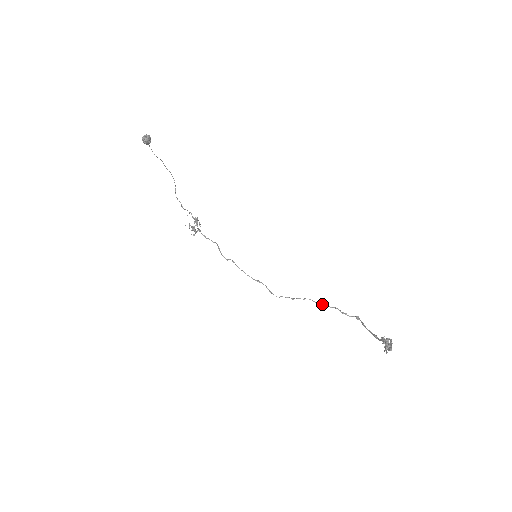
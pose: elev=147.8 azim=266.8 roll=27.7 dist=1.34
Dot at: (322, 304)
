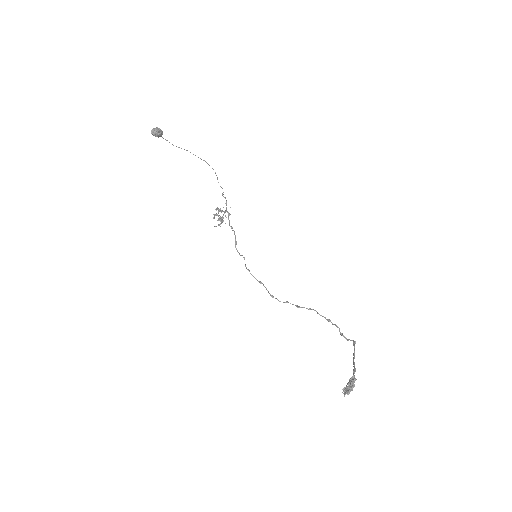
Dot at: occluded
